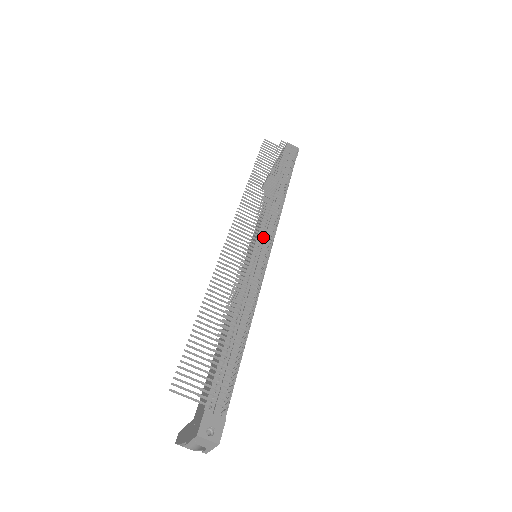
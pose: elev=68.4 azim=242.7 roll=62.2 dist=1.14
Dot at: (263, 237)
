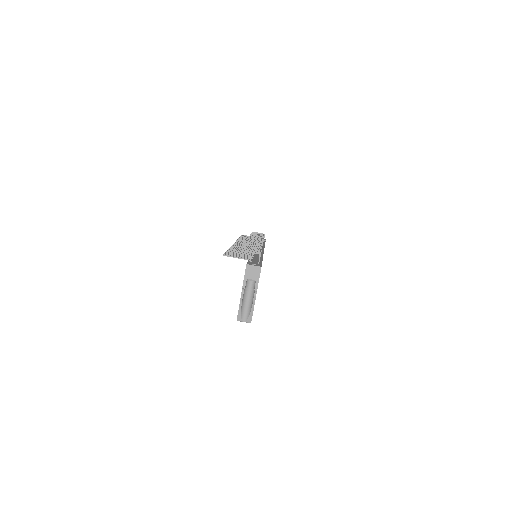
Dot at: occluded
